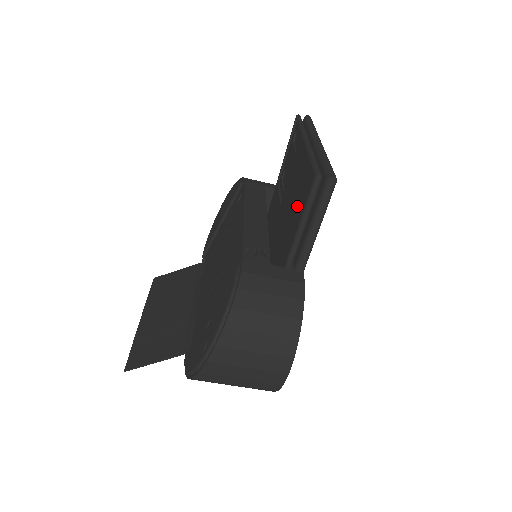
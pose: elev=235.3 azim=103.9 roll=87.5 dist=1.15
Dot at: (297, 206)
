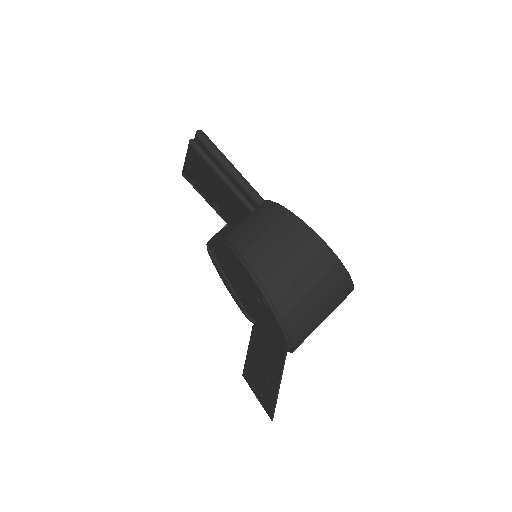
Dot at: (214, 180)
